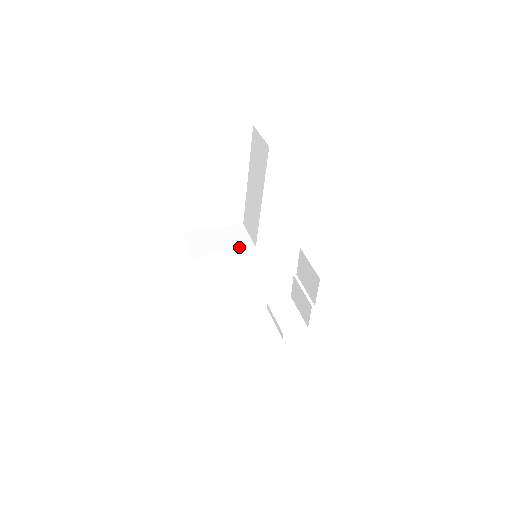
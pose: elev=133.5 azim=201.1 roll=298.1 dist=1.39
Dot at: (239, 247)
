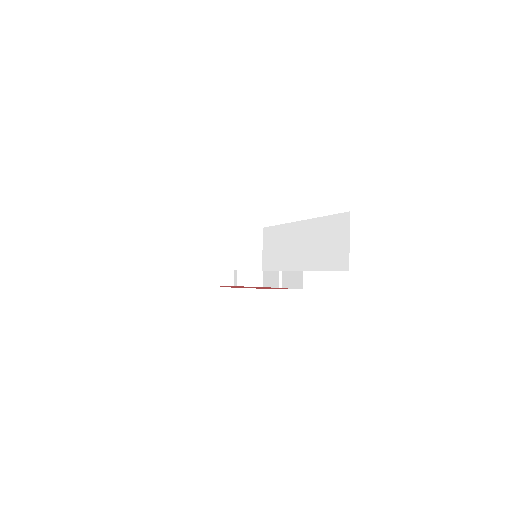
Dot at: (245, 266)
